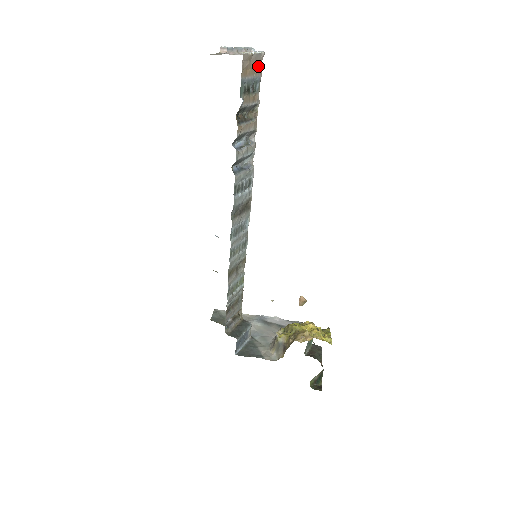
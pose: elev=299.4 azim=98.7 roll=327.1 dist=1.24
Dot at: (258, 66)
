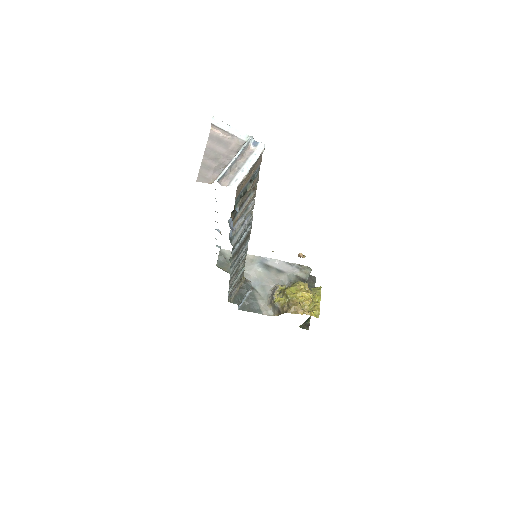
Dot at: (256, 163)
